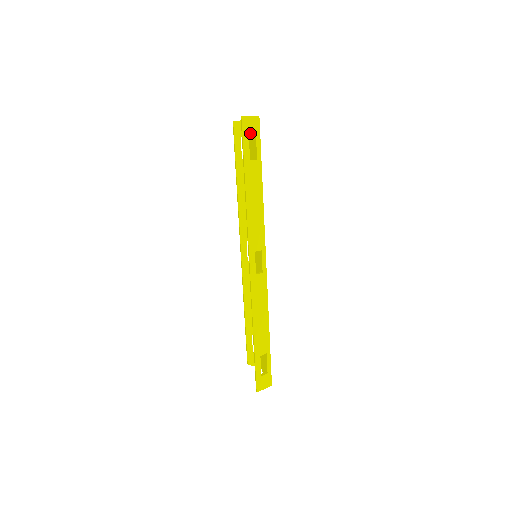
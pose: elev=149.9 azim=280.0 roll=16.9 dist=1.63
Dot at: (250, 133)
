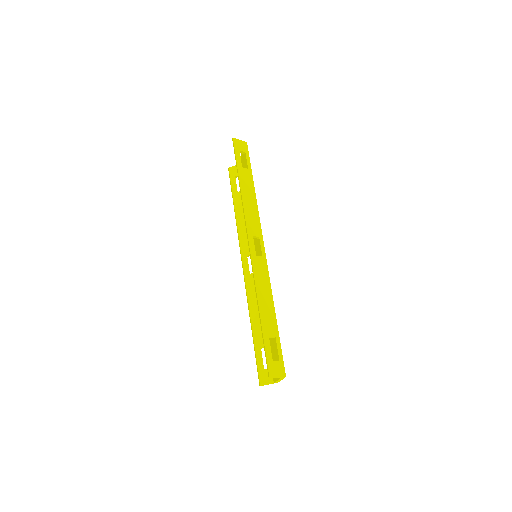
Dot at: (241, 150)
